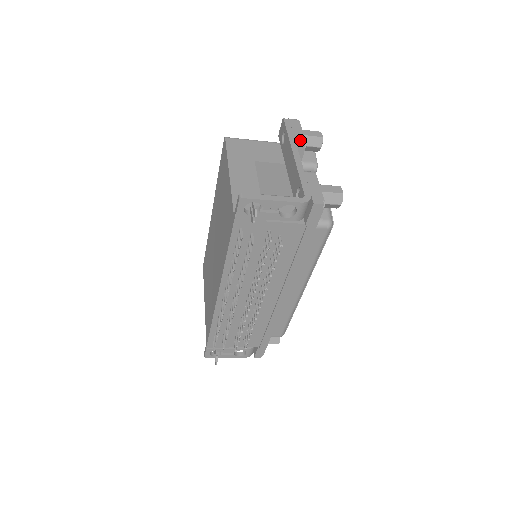
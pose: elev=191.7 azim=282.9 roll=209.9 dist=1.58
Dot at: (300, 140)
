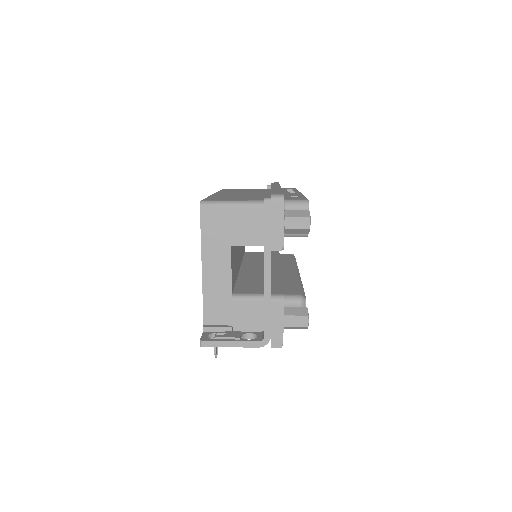
Dot at: (277, 245)
